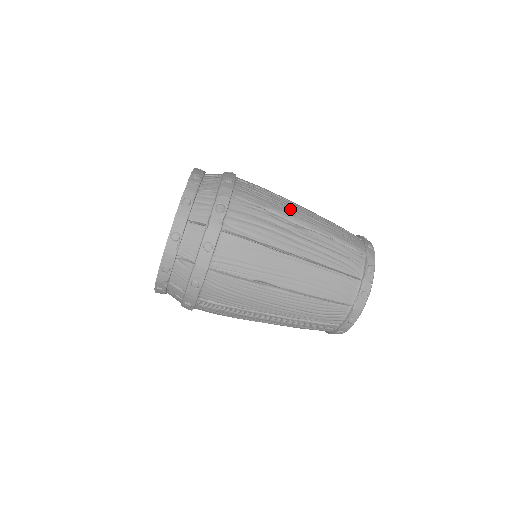
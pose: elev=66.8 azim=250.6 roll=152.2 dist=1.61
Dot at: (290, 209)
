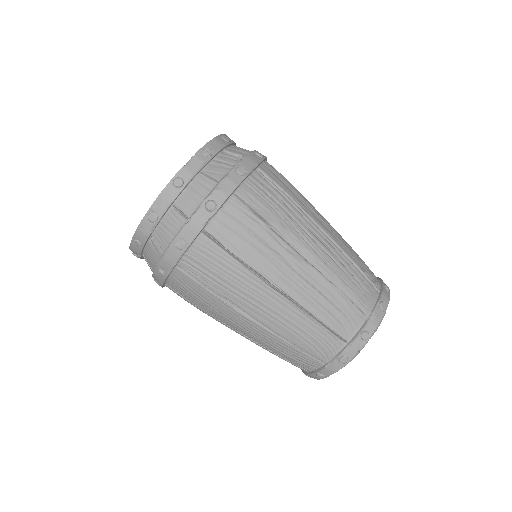
Dot at: (301, 230)
